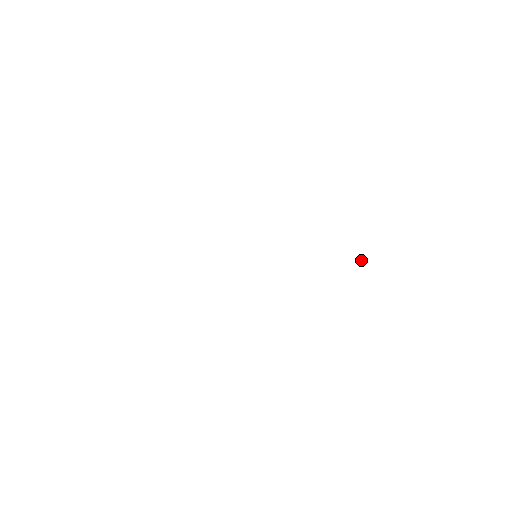
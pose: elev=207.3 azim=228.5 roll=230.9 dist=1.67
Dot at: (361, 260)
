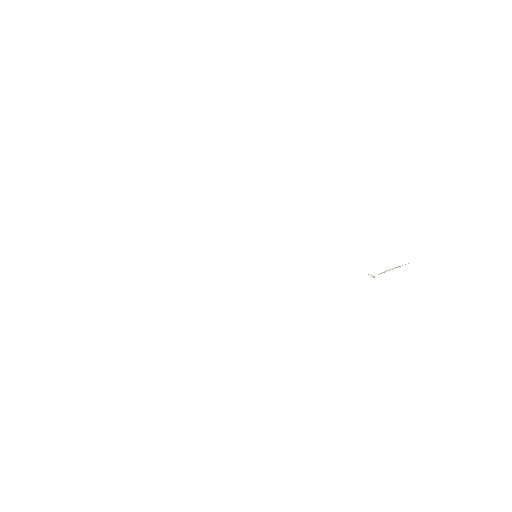
Dot at: occluded
